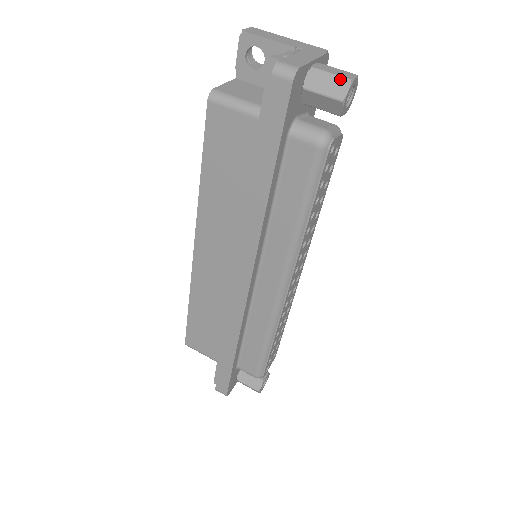
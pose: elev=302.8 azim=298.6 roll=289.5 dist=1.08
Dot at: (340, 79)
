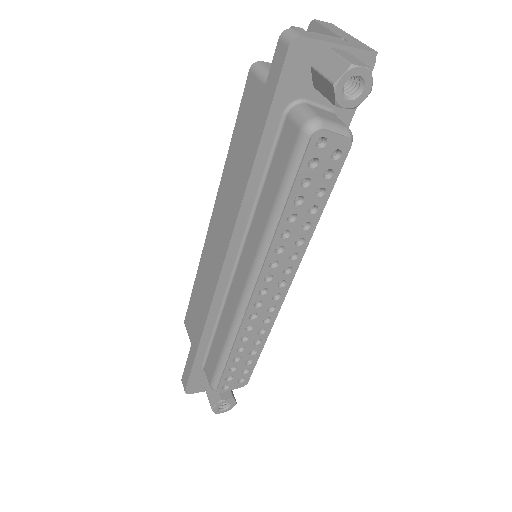
Dot at: (343, 62)
